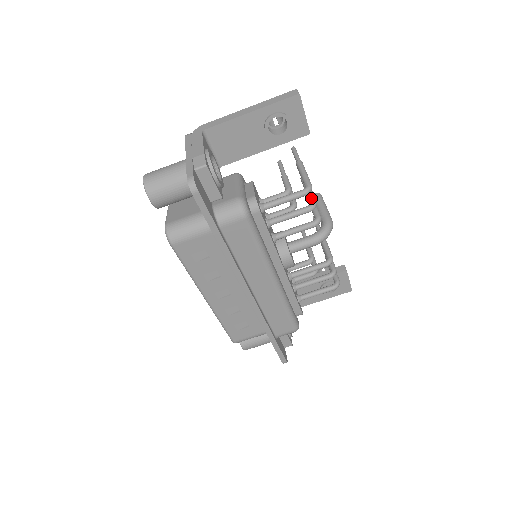
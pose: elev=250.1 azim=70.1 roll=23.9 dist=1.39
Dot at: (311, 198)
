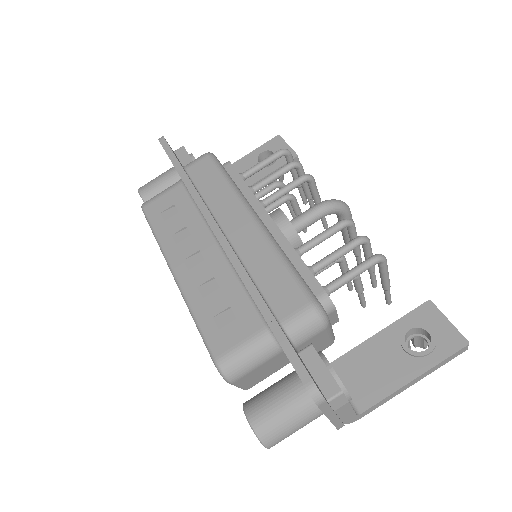
Dot at: occluded
